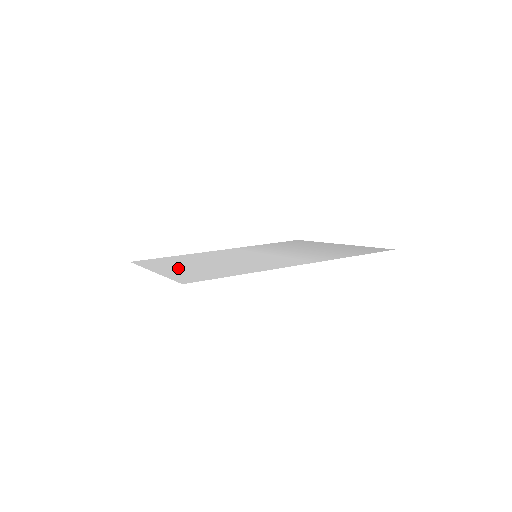
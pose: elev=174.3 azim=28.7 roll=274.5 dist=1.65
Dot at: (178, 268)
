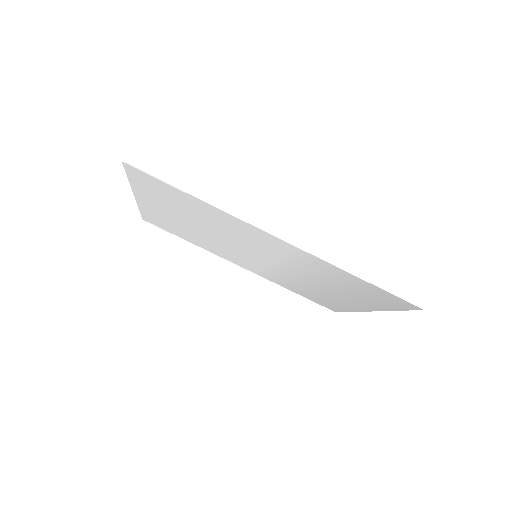
Dot at: (160, 207)
